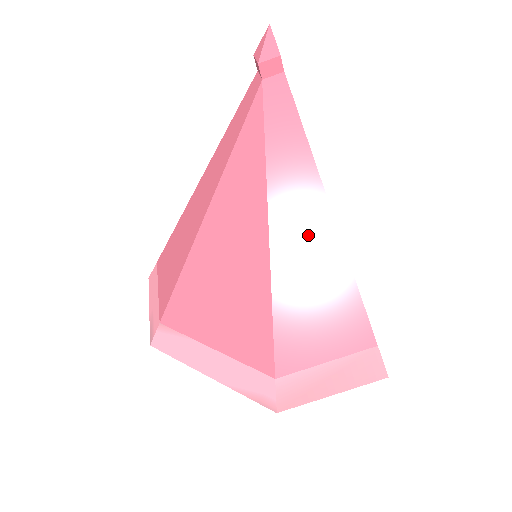
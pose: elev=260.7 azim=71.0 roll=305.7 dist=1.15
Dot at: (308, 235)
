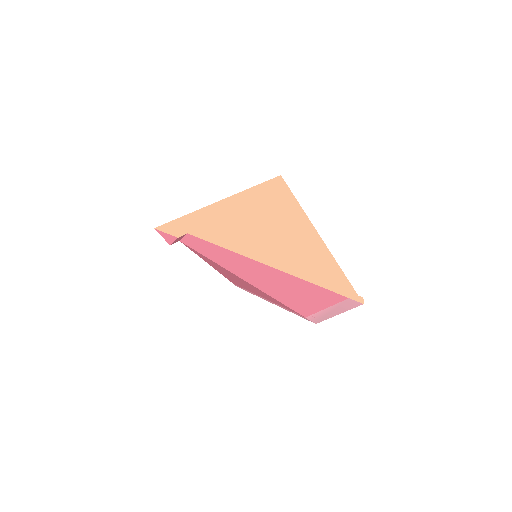
Dot at: (274, 280)
